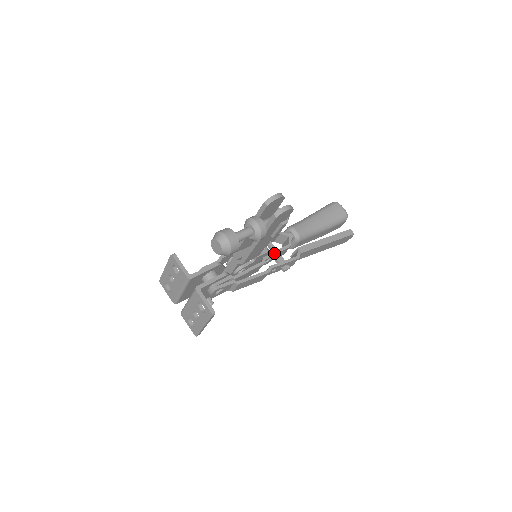
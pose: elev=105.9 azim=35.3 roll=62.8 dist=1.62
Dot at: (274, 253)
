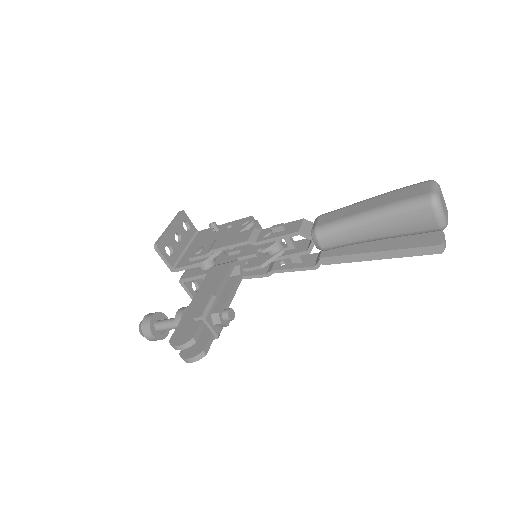
Dot at: (281, 258)
